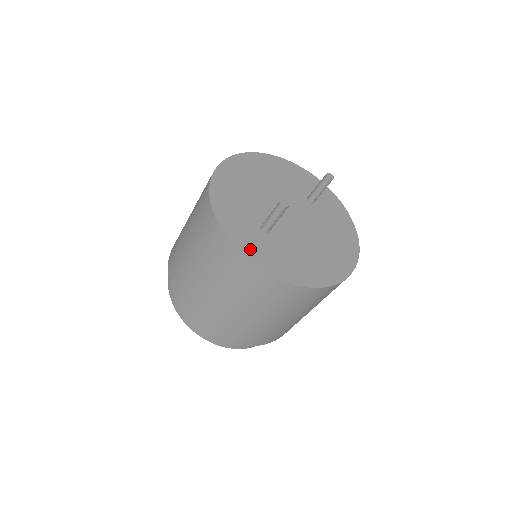
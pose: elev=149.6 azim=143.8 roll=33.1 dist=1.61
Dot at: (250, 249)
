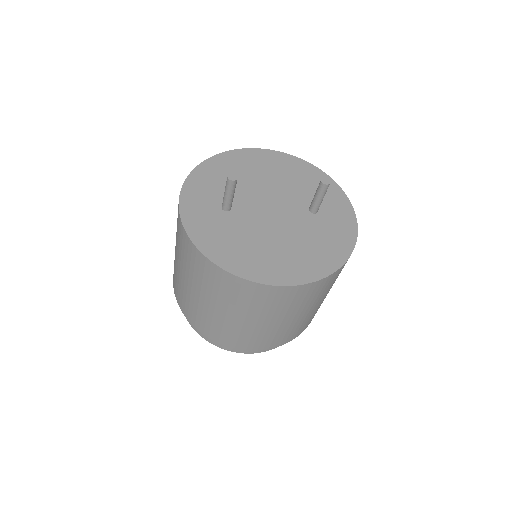
Dot at: (192, 213)
